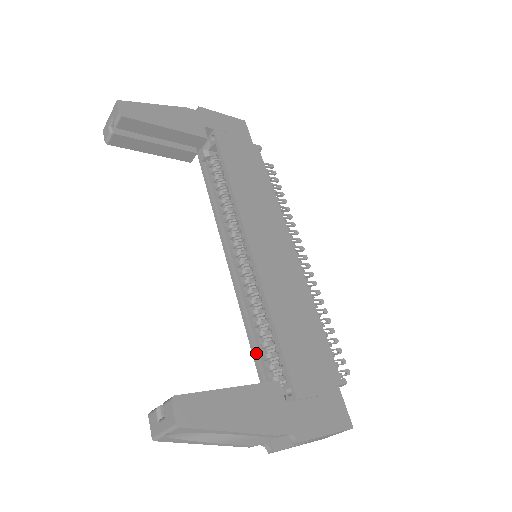
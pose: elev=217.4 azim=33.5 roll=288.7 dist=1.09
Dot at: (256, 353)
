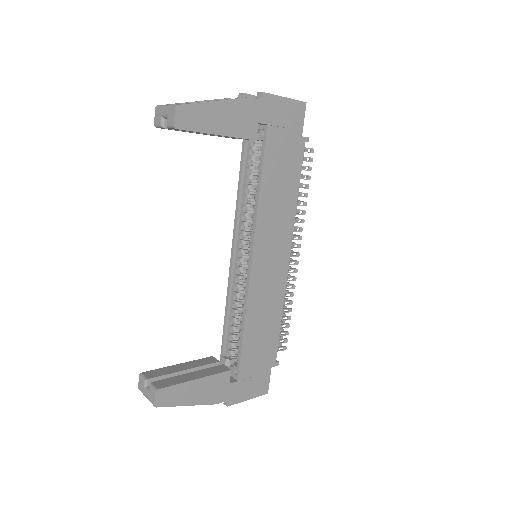
Dot at: (226, 329)
